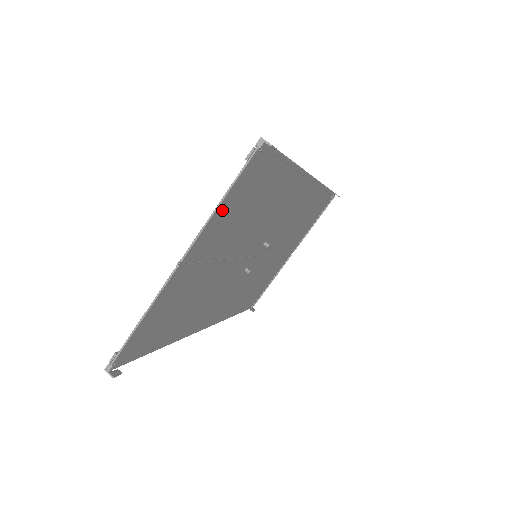
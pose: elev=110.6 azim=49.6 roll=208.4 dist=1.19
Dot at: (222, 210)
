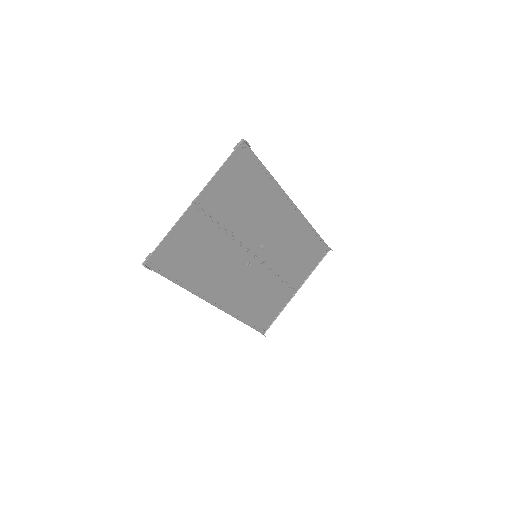
Dot at: (220, 177)
